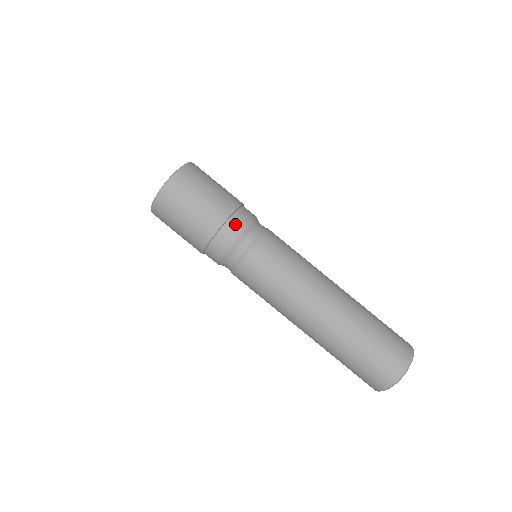
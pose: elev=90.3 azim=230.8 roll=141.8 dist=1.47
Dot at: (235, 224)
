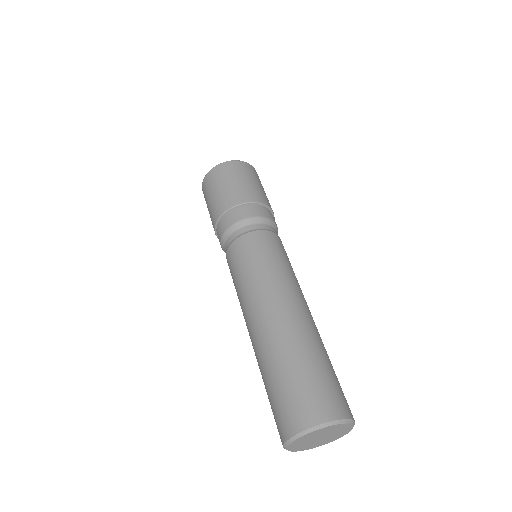
Dot at: (229, 218)
